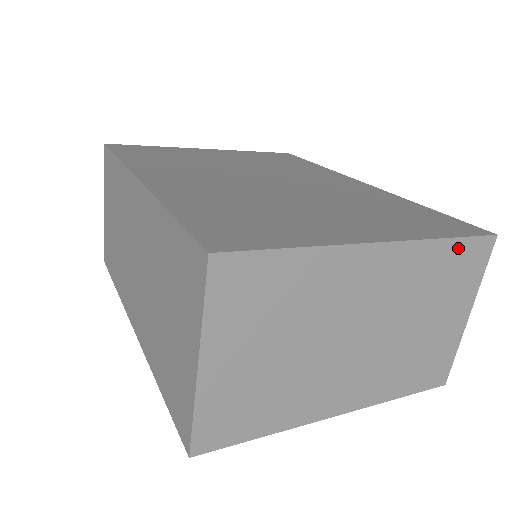
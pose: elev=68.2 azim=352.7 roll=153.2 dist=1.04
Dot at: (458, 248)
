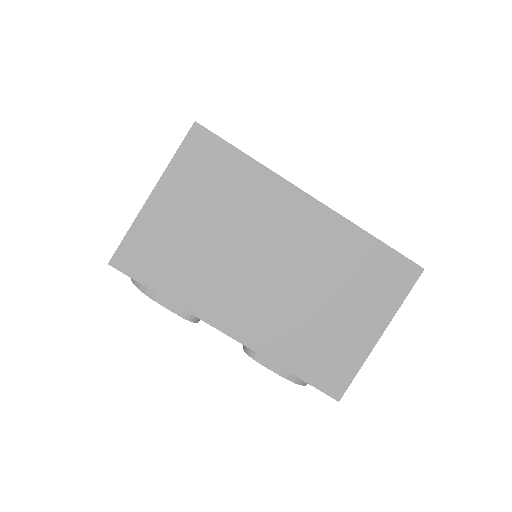
Dot at: (381, 253)
